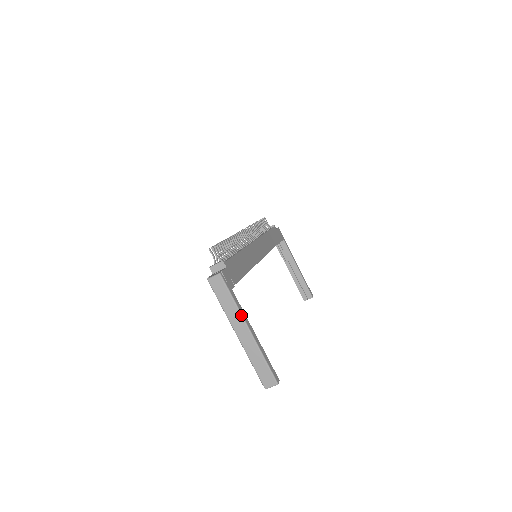
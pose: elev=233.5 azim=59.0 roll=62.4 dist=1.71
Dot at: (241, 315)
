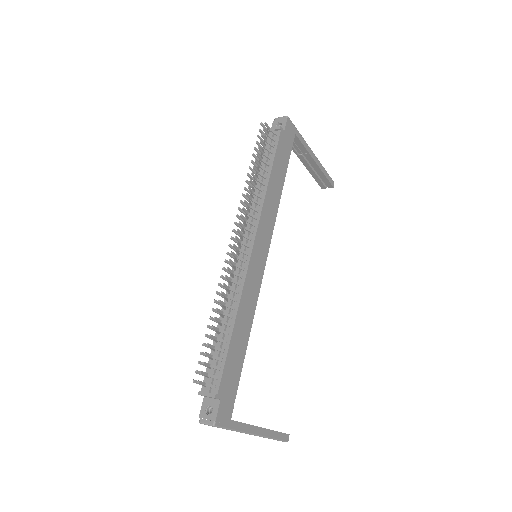
Dot at: (245, 433)
